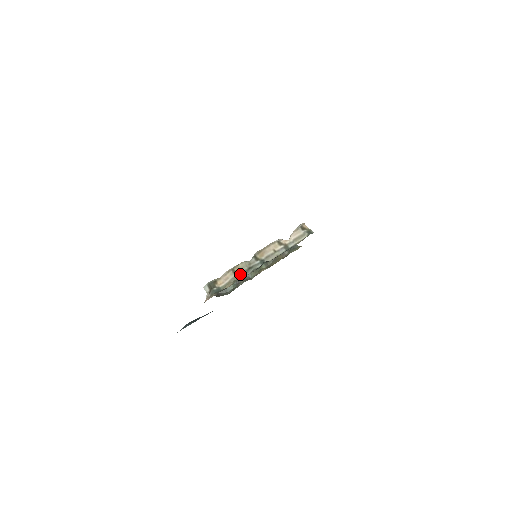
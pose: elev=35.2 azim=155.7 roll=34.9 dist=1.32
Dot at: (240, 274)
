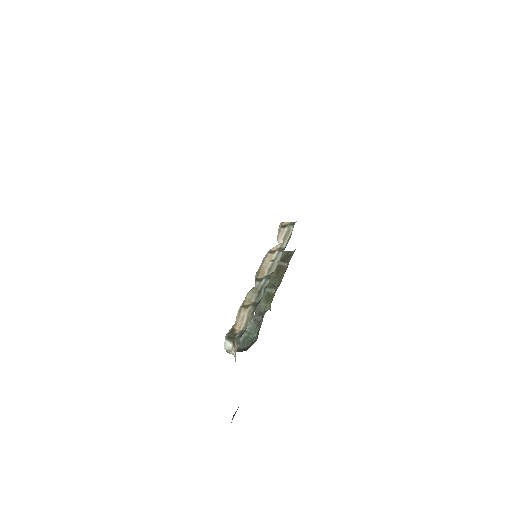
Dot at: (253, 304)
